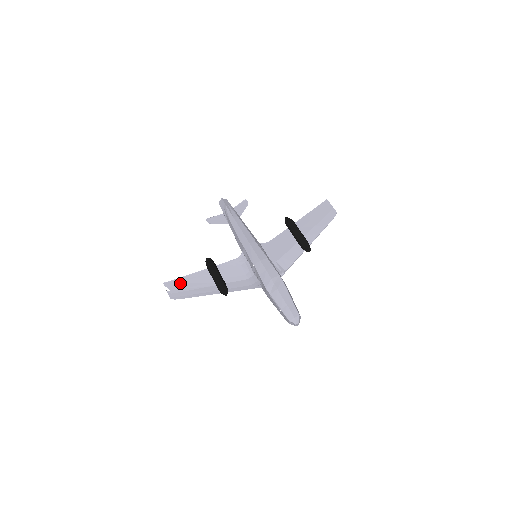
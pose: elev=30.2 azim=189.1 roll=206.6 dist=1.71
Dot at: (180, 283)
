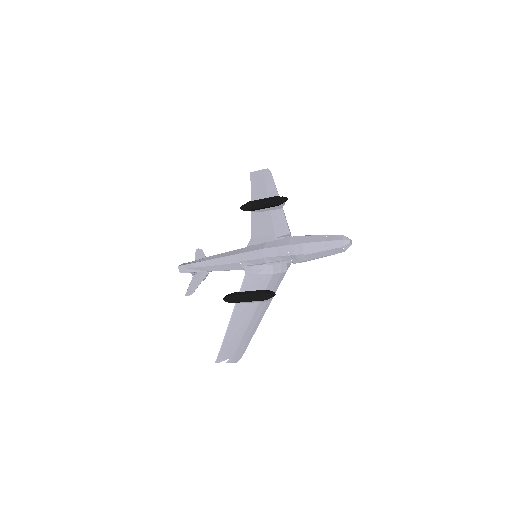
Dot at: (228, 344)
